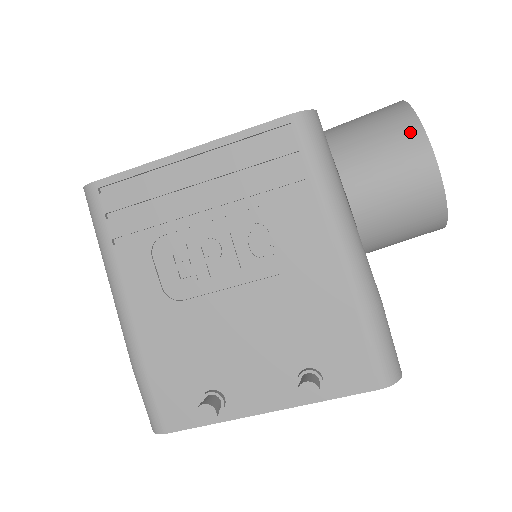
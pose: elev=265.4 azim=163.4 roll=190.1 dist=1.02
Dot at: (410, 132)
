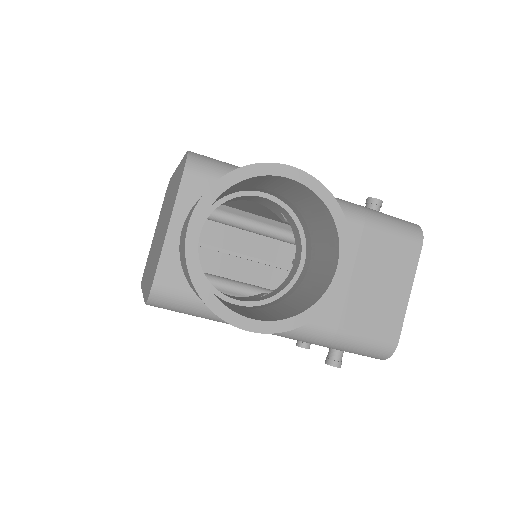
Dot at: occluded
